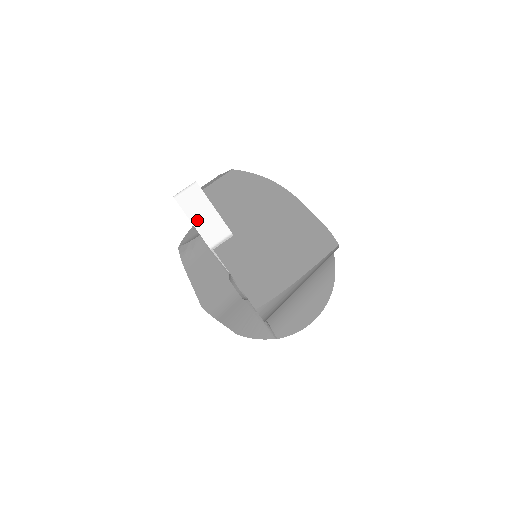
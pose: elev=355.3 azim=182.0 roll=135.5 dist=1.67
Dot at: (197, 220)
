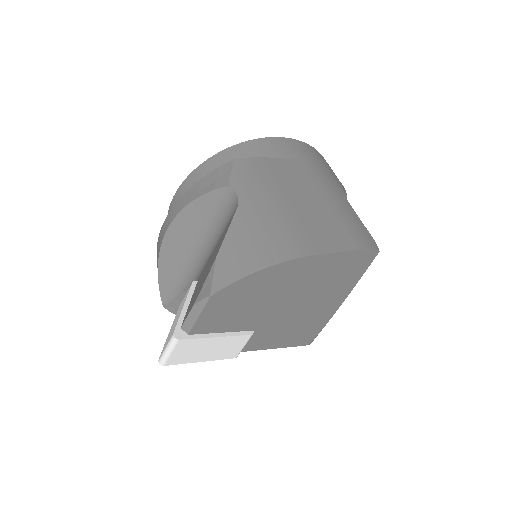
Dot at: (205, 357)
